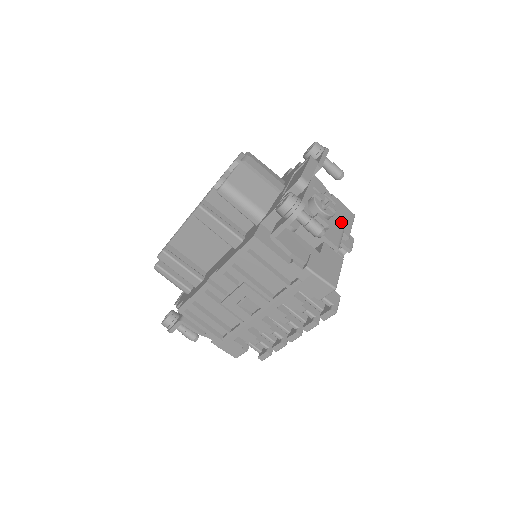
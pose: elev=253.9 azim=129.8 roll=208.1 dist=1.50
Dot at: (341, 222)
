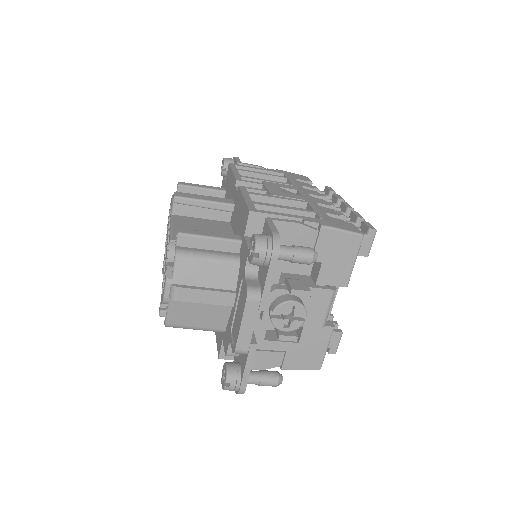
Dot at: (334, 271)
